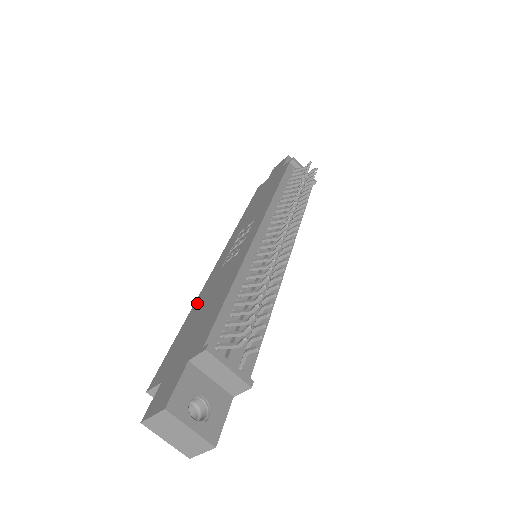
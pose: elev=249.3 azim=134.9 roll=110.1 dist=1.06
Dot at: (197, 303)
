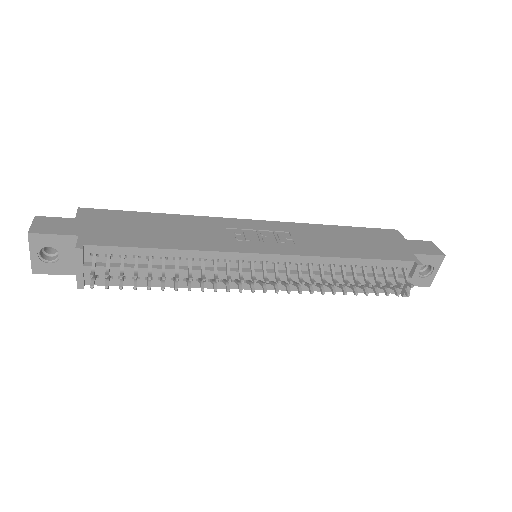
Dot at: (181, 218)
